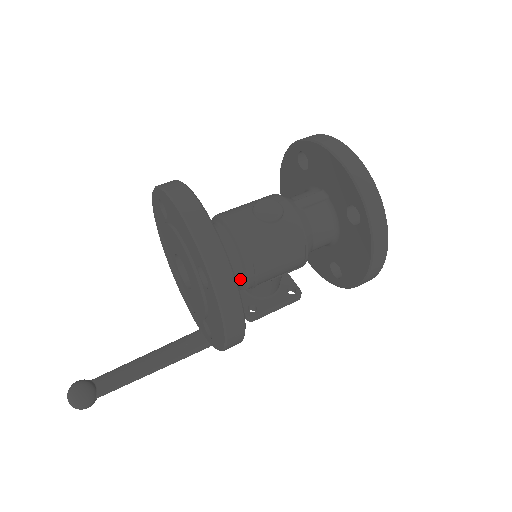
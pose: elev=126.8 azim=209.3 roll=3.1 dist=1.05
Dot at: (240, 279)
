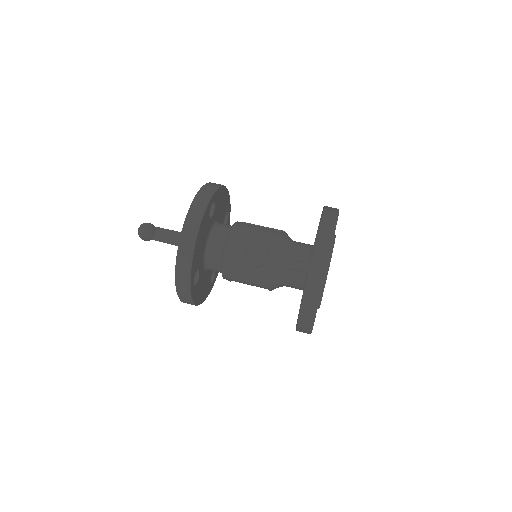
Dot at: occluded
